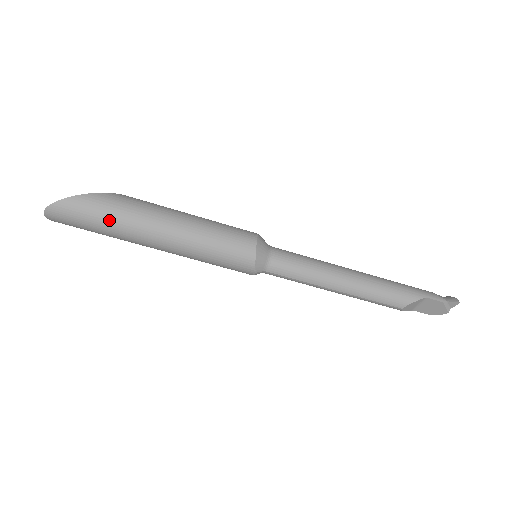
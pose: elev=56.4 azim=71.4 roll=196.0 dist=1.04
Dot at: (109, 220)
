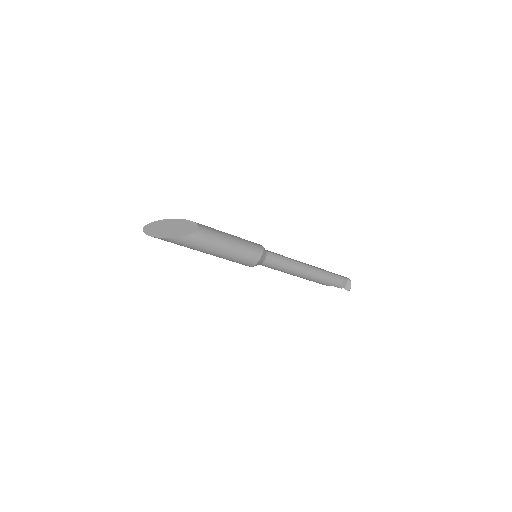
Dot at: occluded
